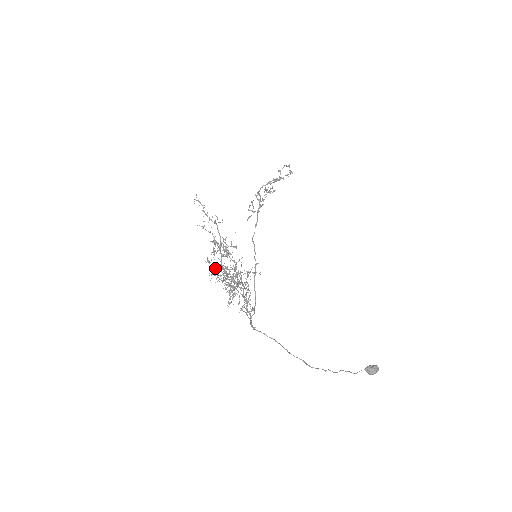
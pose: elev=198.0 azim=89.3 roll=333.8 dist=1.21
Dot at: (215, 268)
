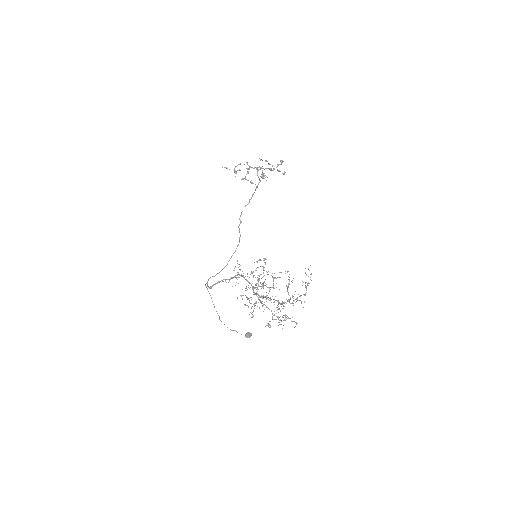
Dot at: (268, 293)
